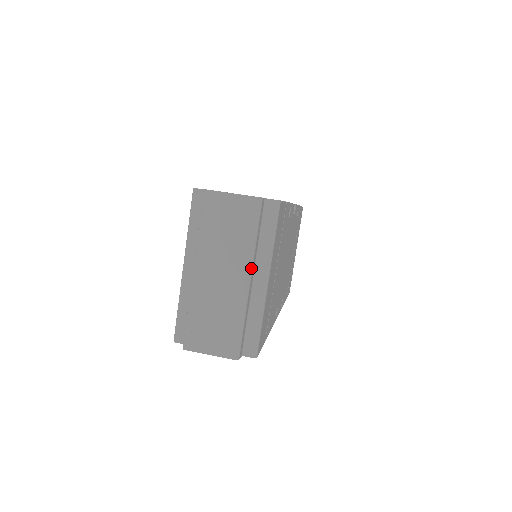
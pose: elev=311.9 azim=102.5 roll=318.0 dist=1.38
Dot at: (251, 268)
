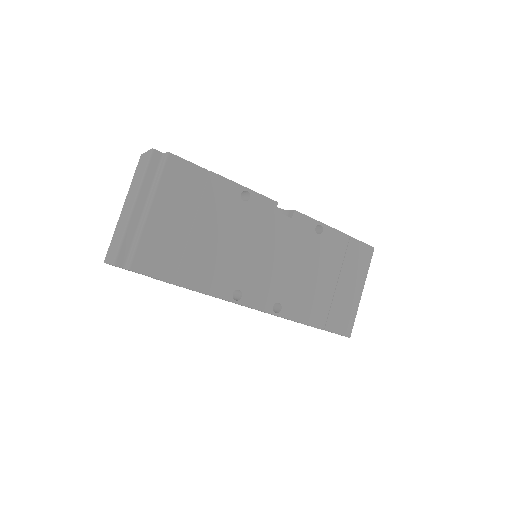
Dot at: (137, 197)
